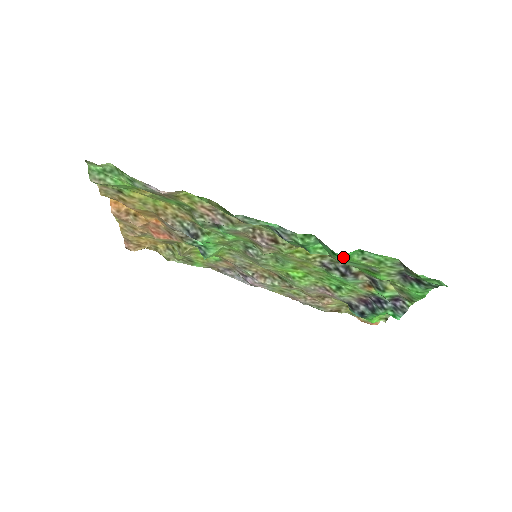
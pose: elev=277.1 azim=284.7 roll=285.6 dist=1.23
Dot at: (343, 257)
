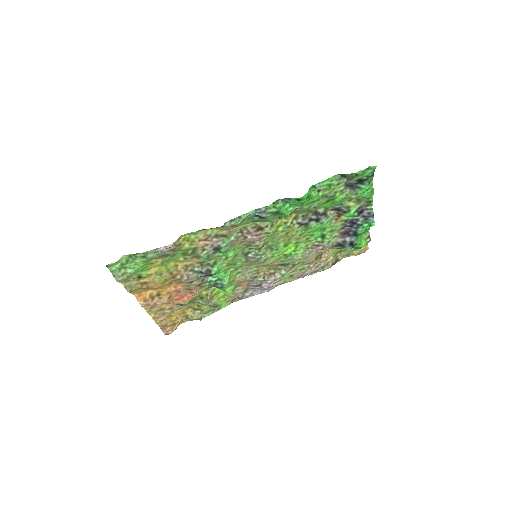
Dot at: (306, 199)
